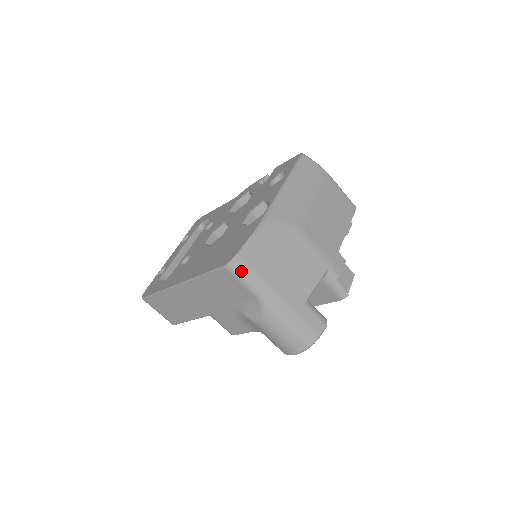
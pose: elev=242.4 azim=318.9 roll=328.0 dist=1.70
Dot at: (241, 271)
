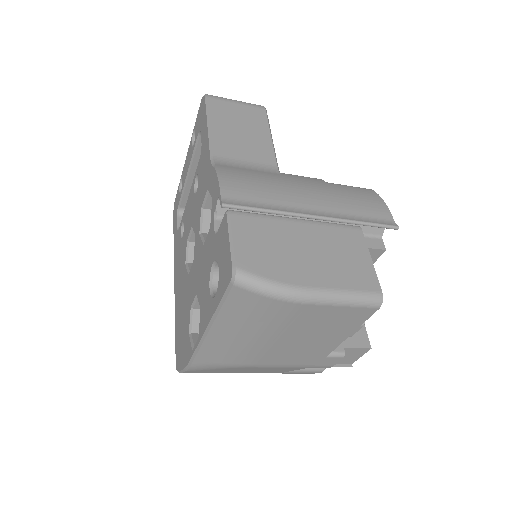
Dot at: occluded
